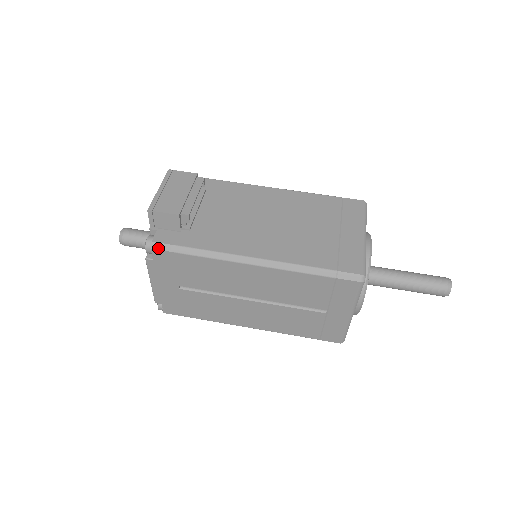
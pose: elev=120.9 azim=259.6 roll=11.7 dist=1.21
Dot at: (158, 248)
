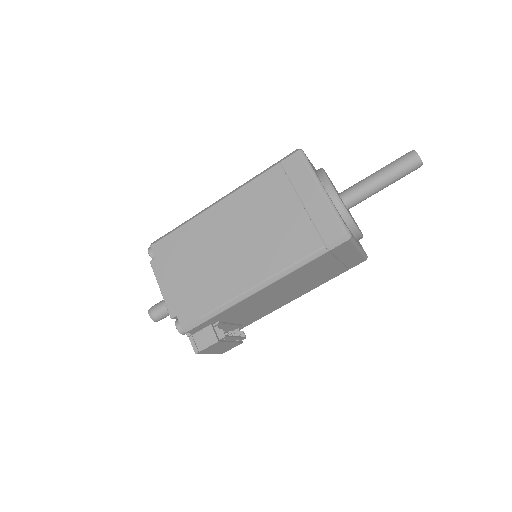
Dot at: occluded
